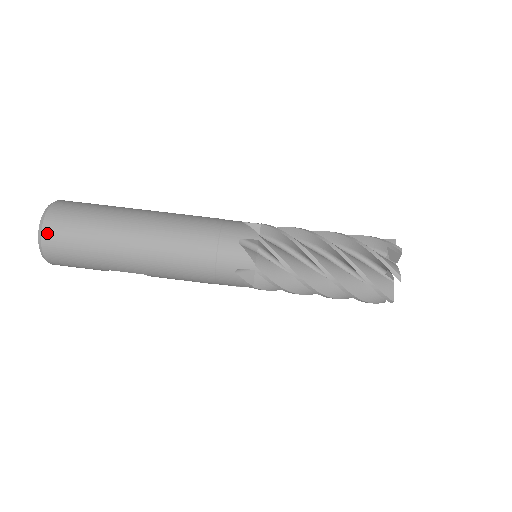
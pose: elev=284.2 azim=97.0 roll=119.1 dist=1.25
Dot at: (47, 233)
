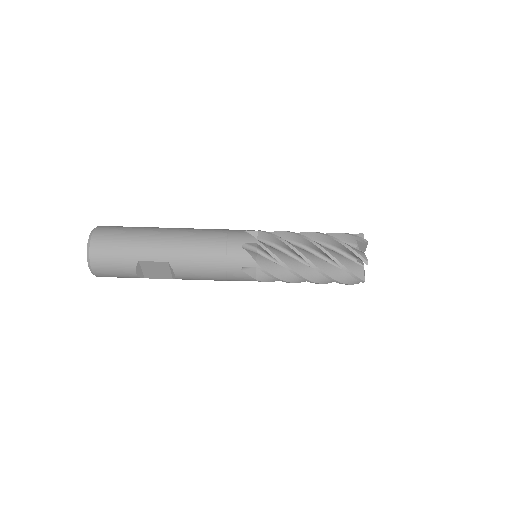
Dot at: (98, 231)
